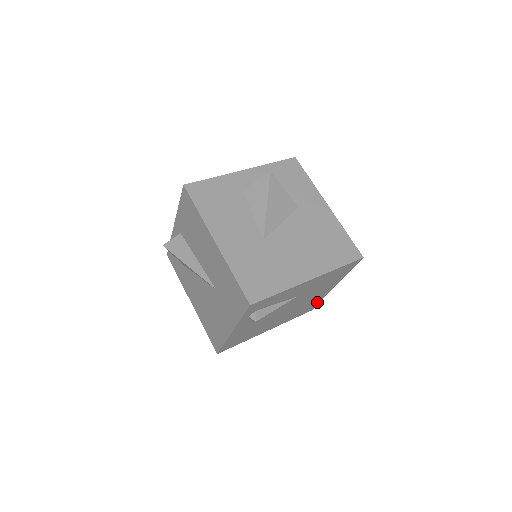
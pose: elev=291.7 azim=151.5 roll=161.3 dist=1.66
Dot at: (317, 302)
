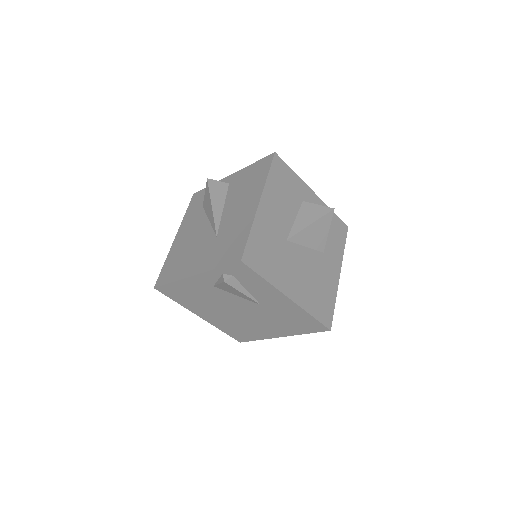
Dot at: (254, 338)
